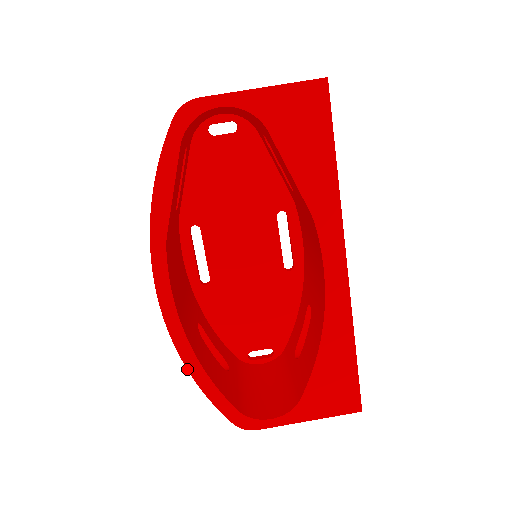
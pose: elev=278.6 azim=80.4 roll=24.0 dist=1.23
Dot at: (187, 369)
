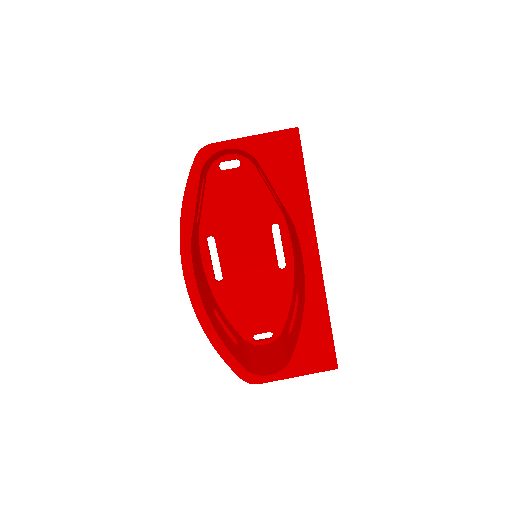
Dot at: occluded
